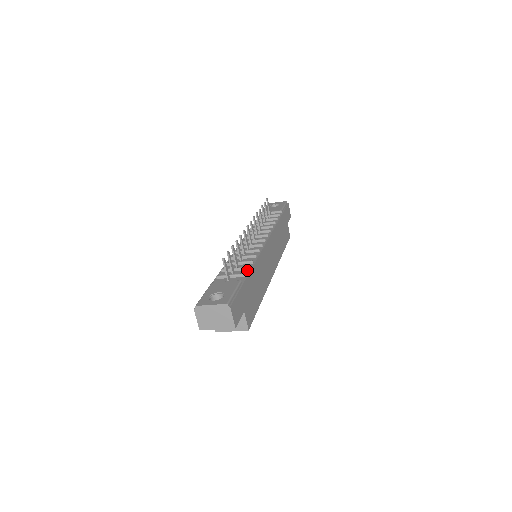
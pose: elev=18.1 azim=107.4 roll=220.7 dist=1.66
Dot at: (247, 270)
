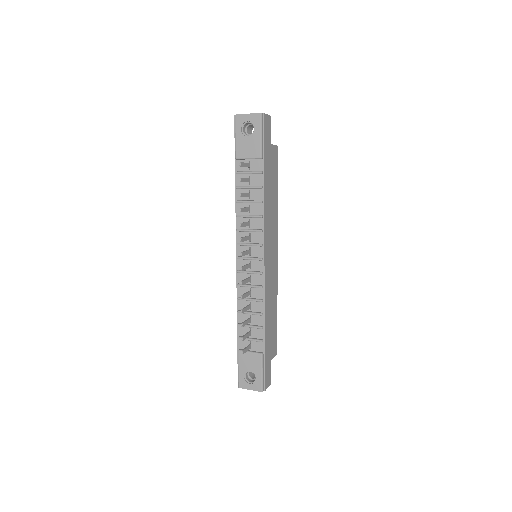
Dot at: (261, 329)
